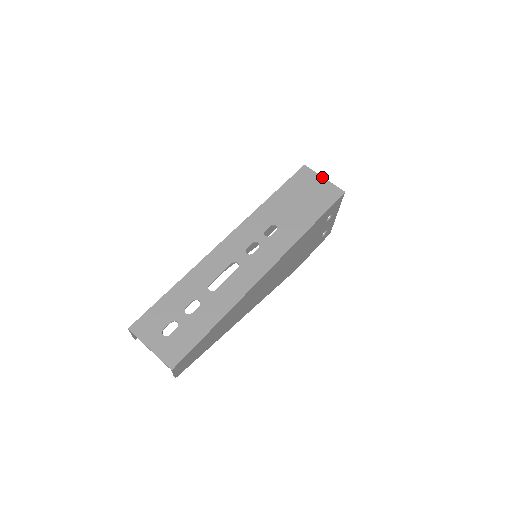
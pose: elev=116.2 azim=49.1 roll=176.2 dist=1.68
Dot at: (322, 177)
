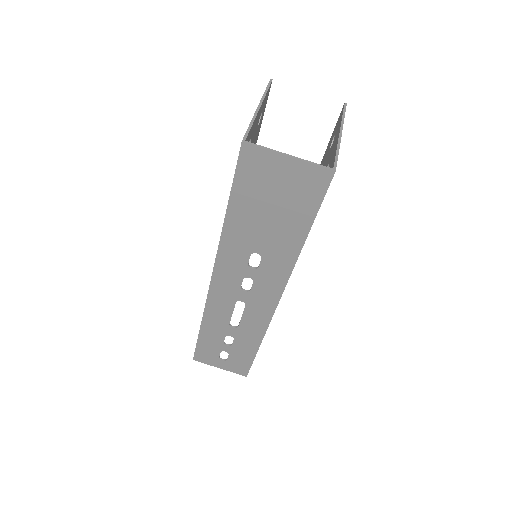
Dot at: (284, 156)
